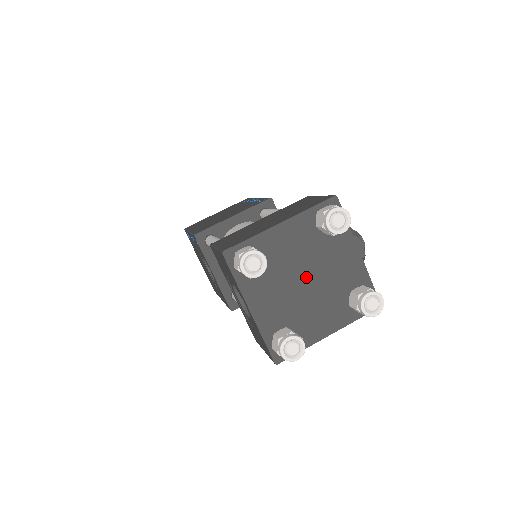
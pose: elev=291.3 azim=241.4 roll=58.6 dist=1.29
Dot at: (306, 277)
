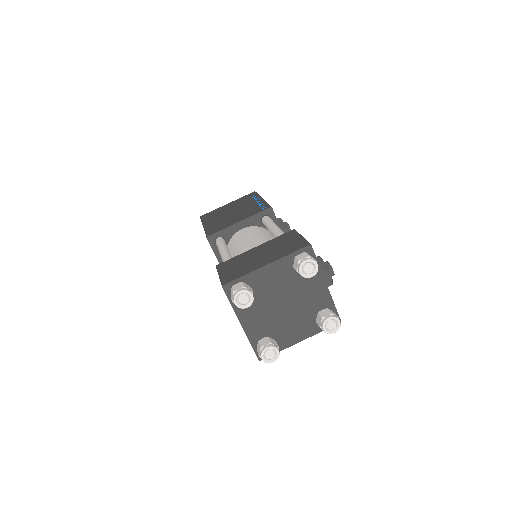
Dot at: (284, 302)
